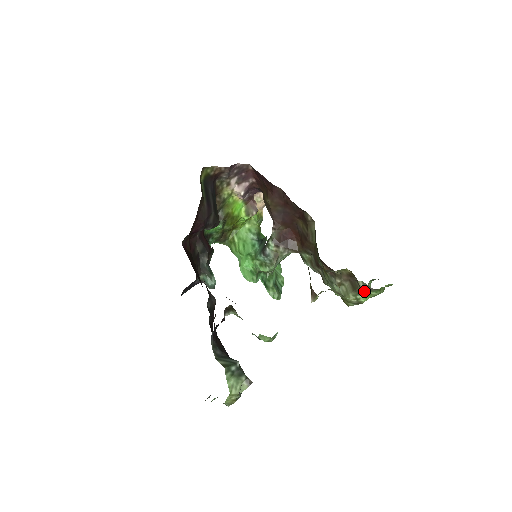
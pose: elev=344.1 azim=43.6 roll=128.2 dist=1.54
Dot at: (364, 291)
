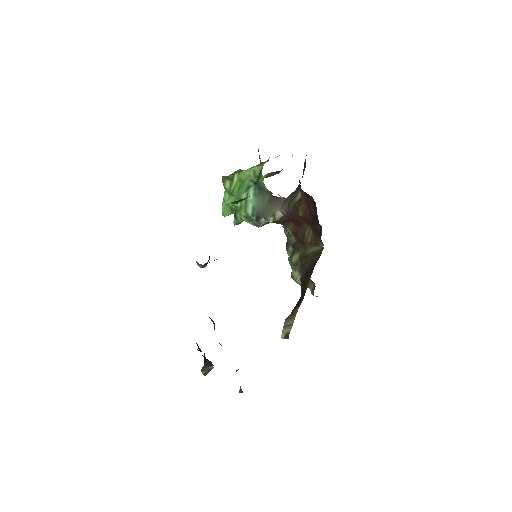
Dot at: occluded
